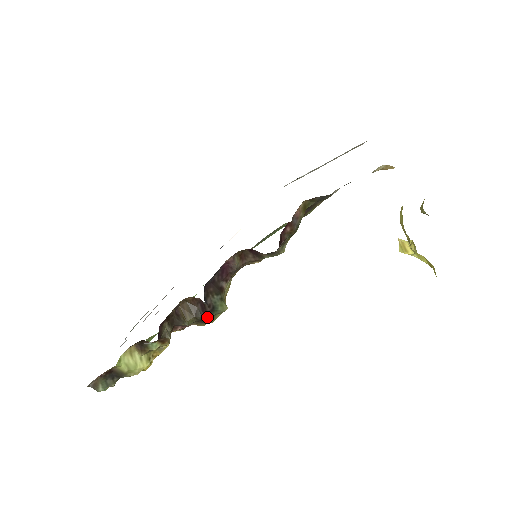
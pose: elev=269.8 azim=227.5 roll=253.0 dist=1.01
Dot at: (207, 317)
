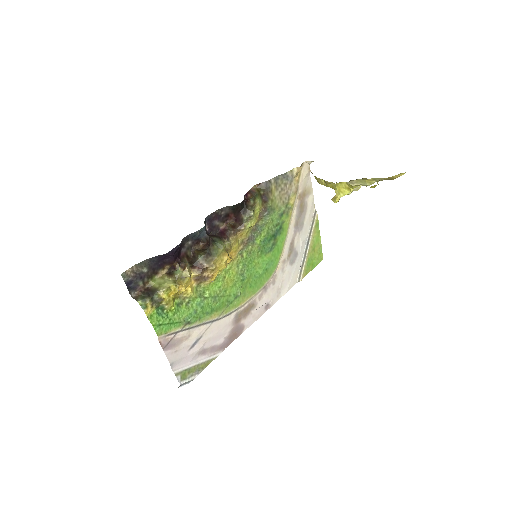
Dot at: (211, 248)
